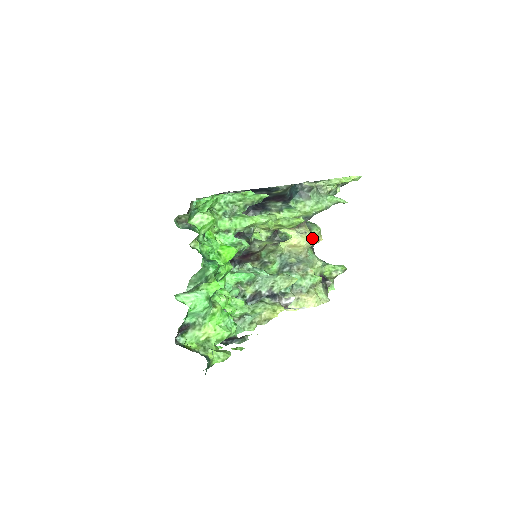
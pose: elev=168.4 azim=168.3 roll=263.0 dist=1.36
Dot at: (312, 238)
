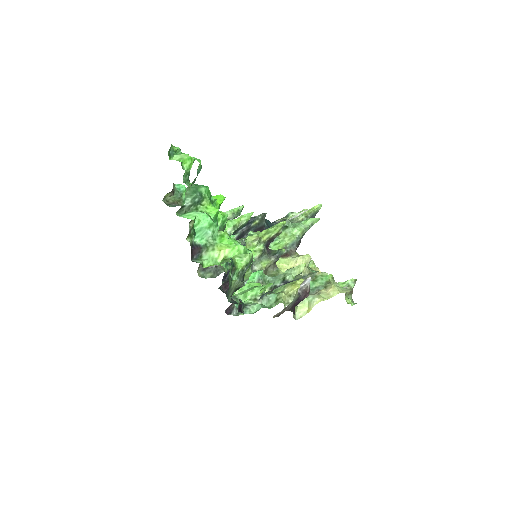
Dot at: (306, 254)
